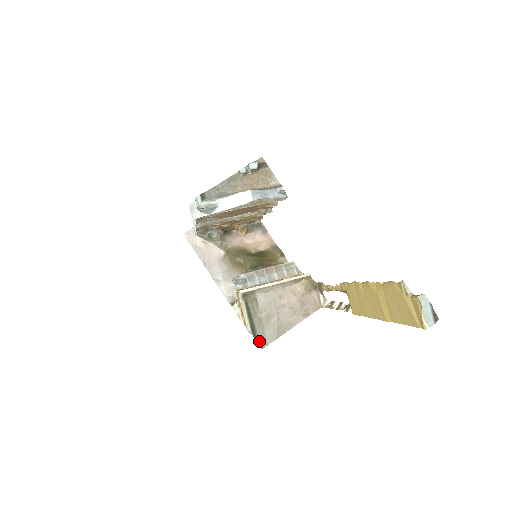
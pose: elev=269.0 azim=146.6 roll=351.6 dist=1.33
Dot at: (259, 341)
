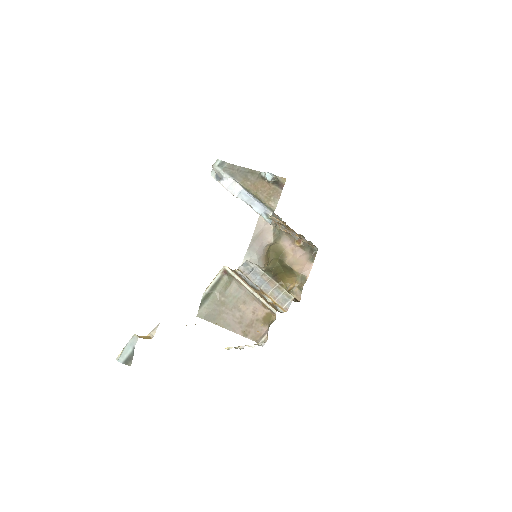
Dot at: (201, 310)
